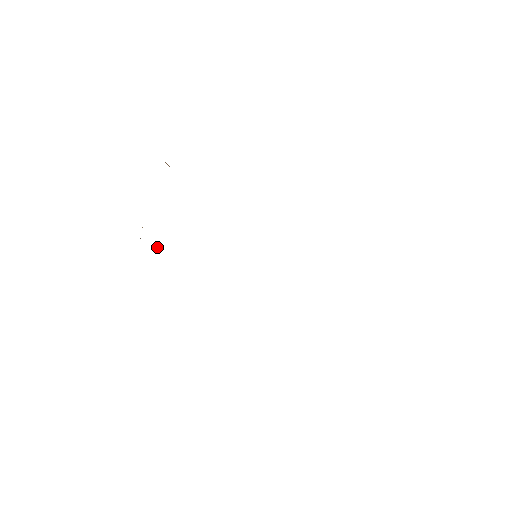
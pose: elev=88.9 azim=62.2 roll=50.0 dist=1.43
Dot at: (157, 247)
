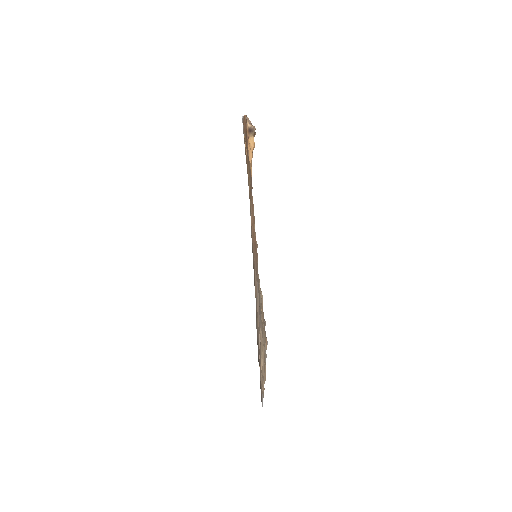
Dot at: occluded
